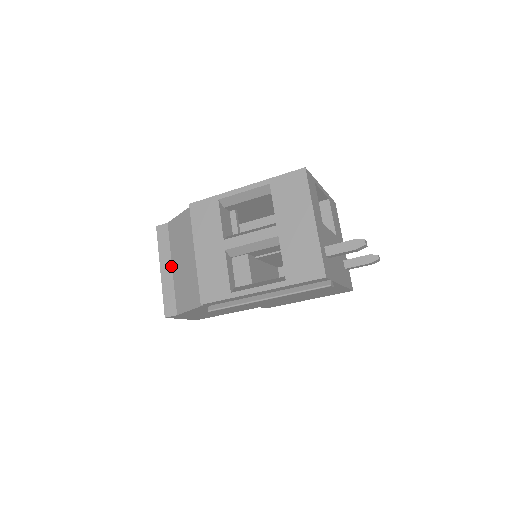
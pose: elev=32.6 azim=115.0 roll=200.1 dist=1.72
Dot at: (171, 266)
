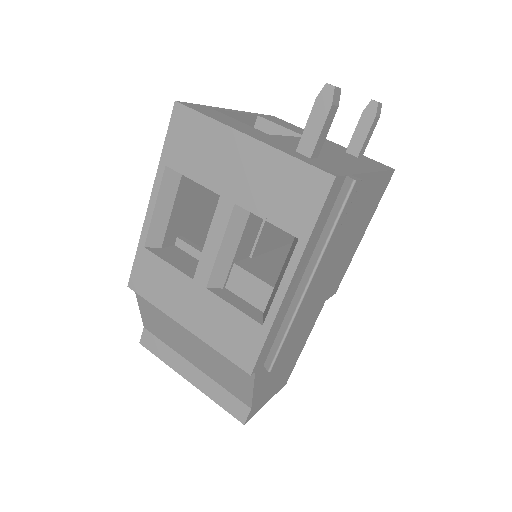
Dot at: (191, 365)
